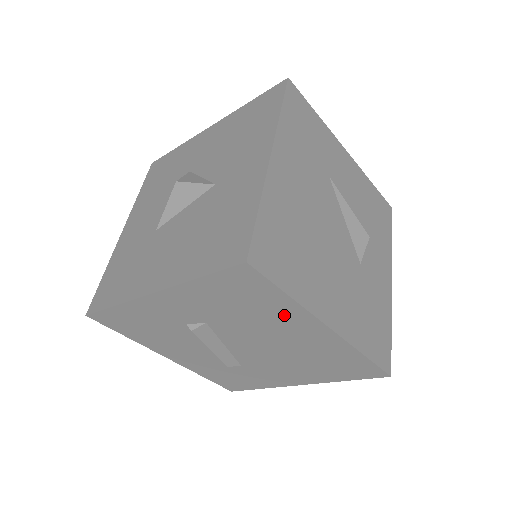
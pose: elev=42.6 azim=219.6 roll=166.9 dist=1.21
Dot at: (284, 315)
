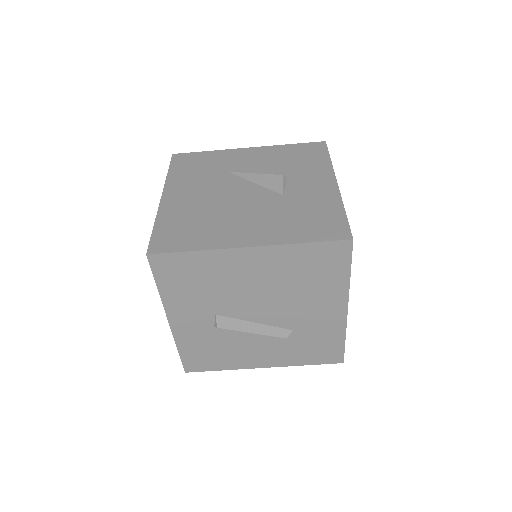
Dot at: (219, 266)
